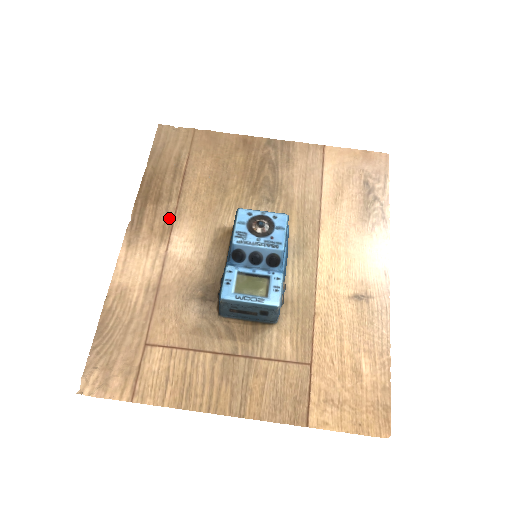
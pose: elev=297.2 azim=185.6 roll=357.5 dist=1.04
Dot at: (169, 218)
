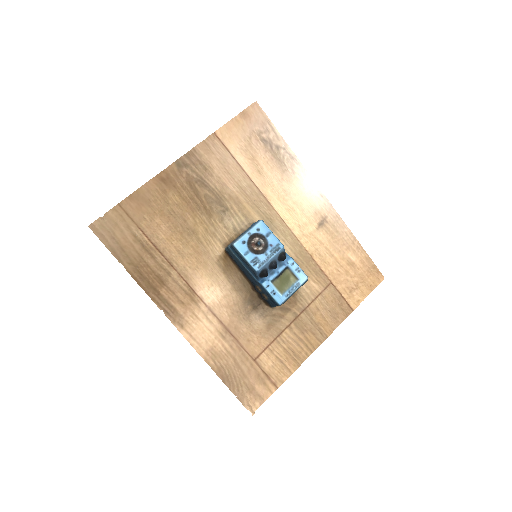
Dot at: (183, 285)
